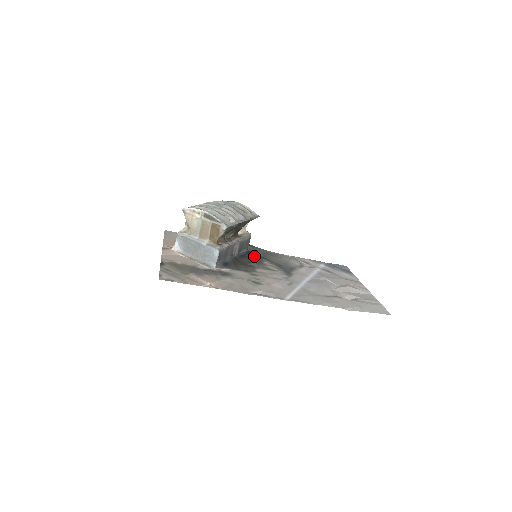
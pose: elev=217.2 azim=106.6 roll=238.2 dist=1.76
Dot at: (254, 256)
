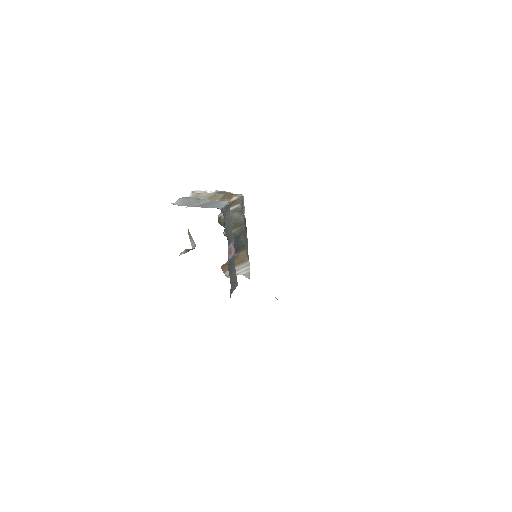
Dot at: occluded
